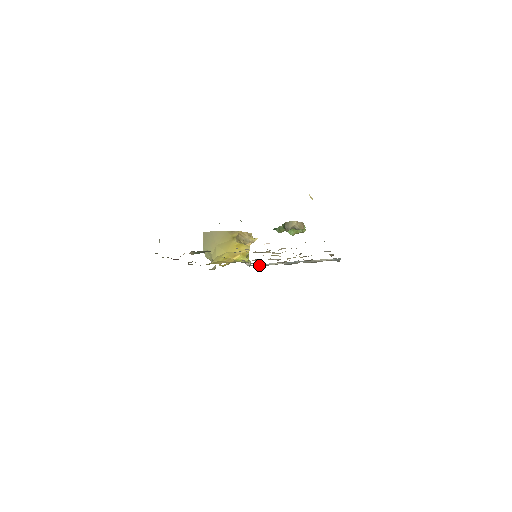
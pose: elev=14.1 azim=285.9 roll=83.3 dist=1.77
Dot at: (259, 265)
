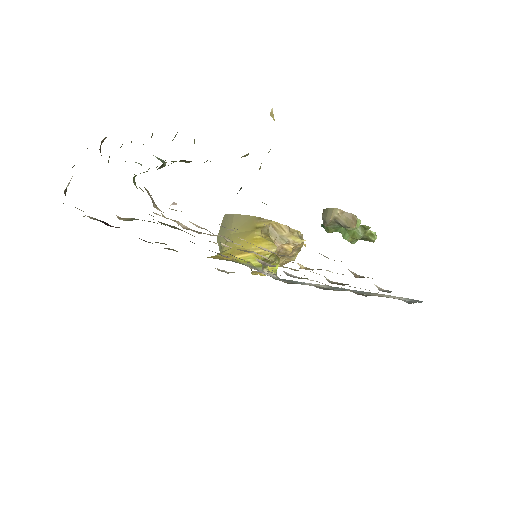
Dot at: (290, 281)
